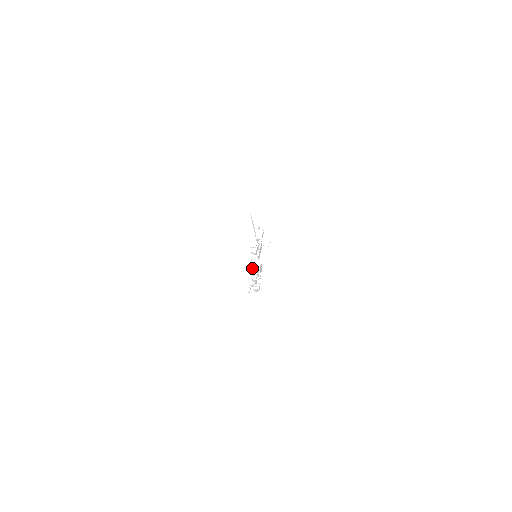
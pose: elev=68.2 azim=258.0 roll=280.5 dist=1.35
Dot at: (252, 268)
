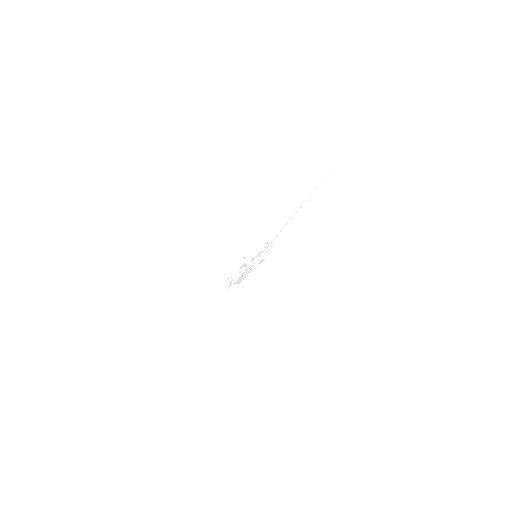
Dot at: (245, 262)
